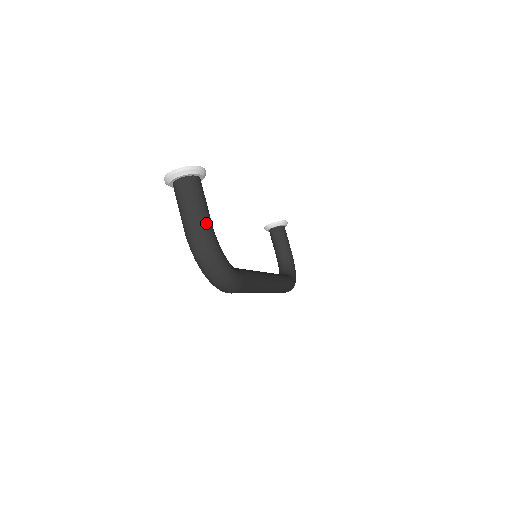
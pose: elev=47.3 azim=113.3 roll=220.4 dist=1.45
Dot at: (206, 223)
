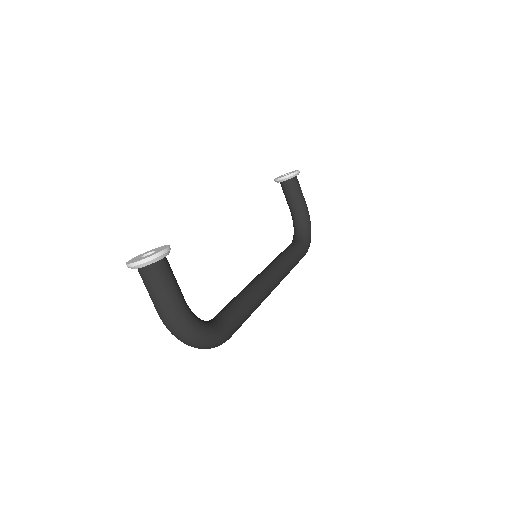
Dot at: (177, 310)
